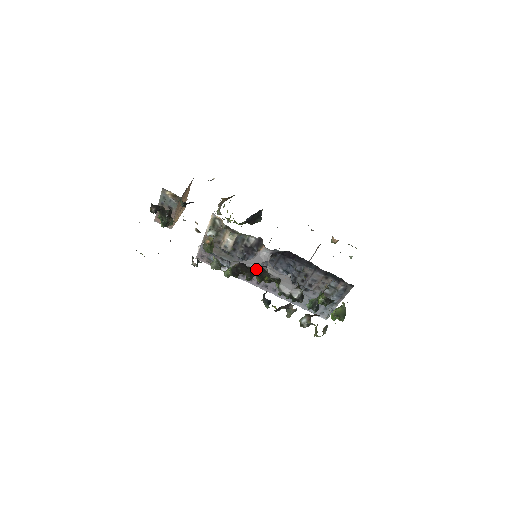
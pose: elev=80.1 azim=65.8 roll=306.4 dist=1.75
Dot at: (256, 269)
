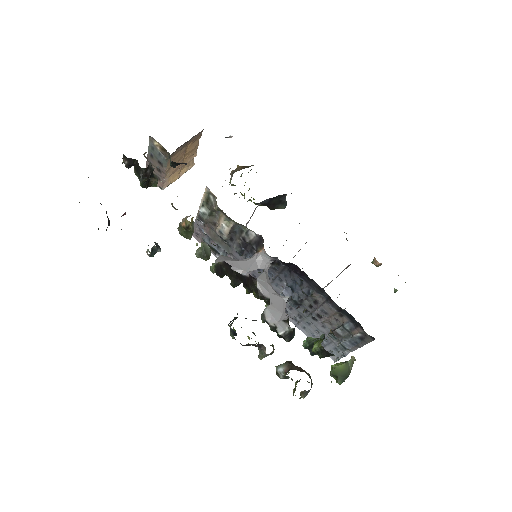
Dot at: (243, 277)
